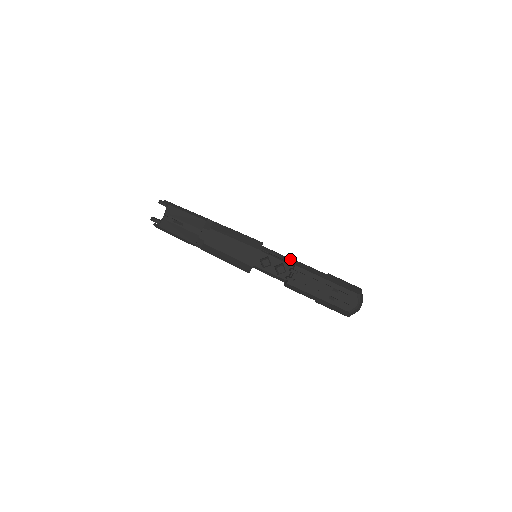
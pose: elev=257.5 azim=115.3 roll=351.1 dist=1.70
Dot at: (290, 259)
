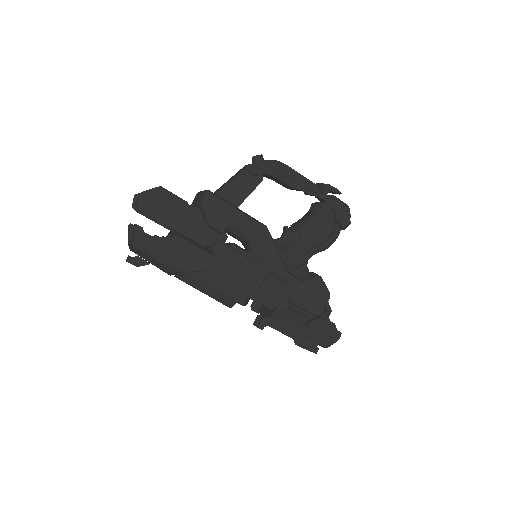
Dot at: (288, 282)
